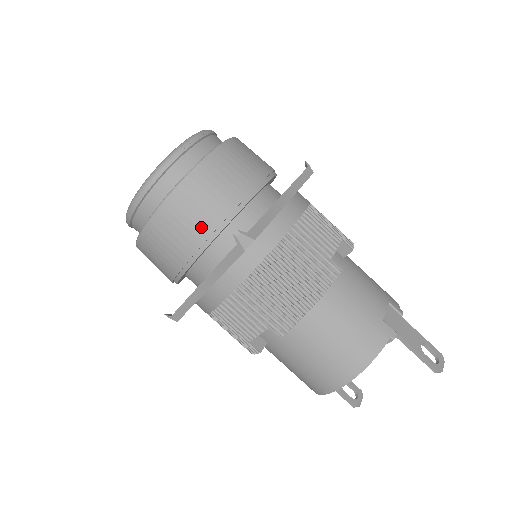
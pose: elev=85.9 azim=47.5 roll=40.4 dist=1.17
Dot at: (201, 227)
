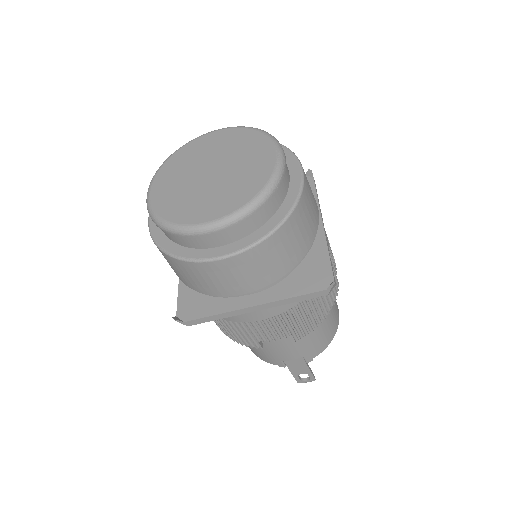
Dot at: (175, 272)
